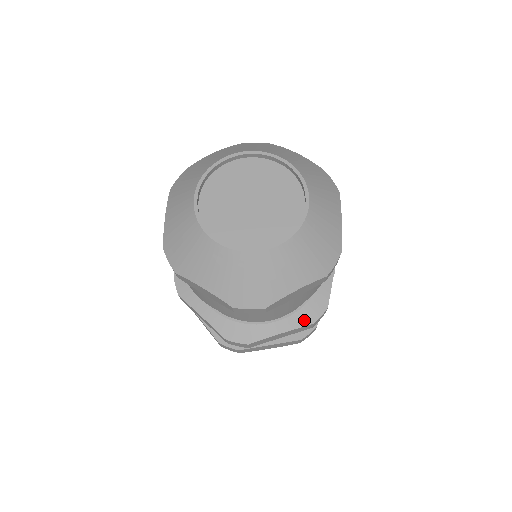
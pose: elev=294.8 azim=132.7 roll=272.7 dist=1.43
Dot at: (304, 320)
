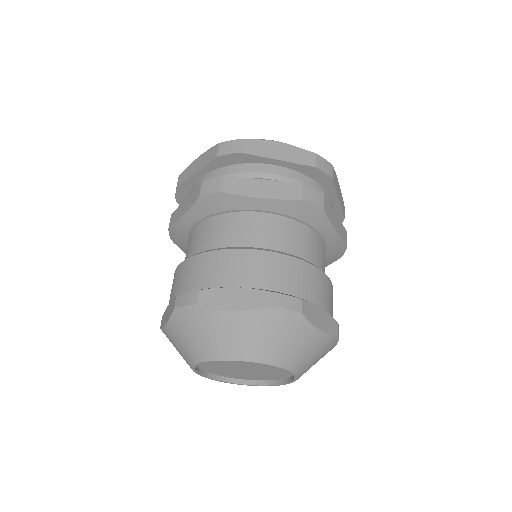
Dot at: (332, 260)
